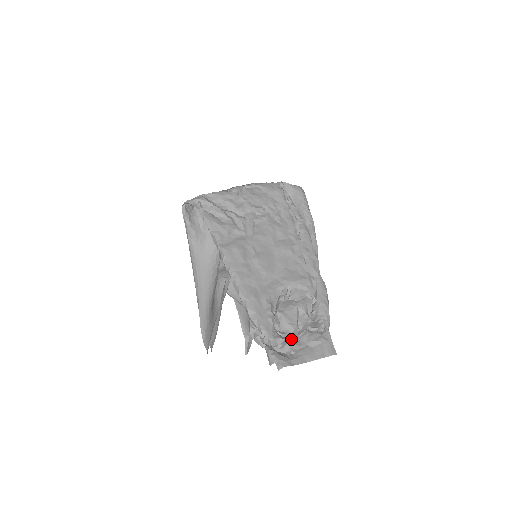
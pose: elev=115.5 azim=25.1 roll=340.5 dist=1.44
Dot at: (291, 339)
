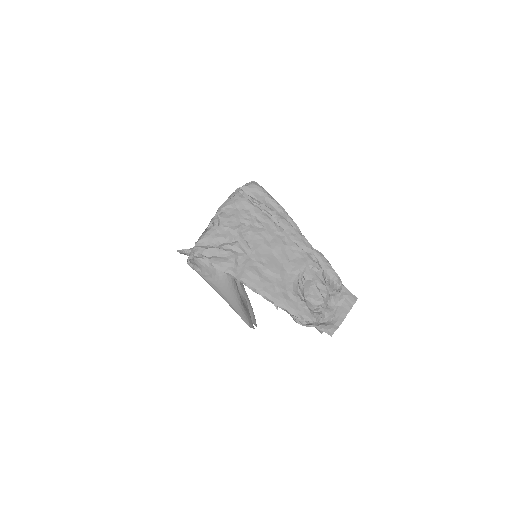
Dot at: (325, 310)
